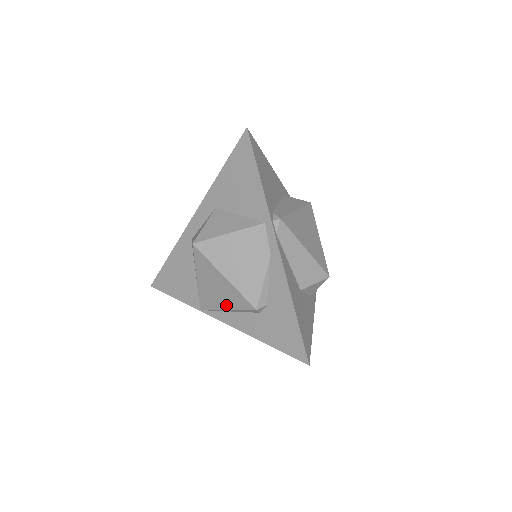
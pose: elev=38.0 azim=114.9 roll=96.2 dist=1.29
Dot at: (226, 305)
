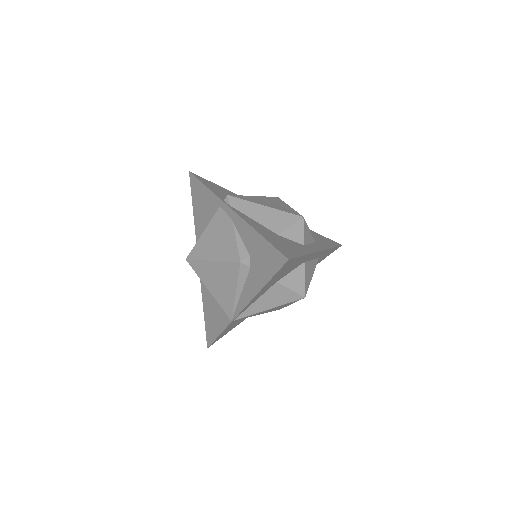
Dot at: (232, 288)
